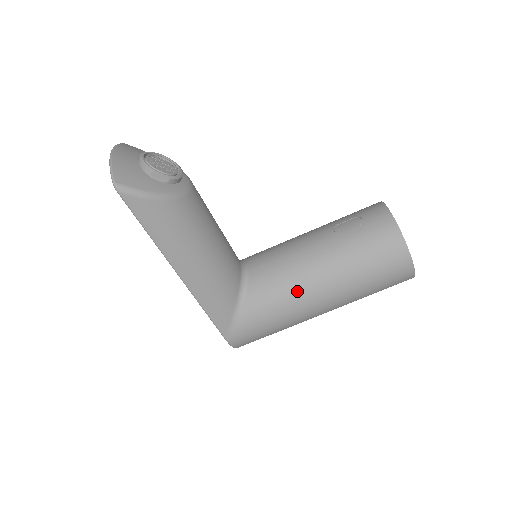
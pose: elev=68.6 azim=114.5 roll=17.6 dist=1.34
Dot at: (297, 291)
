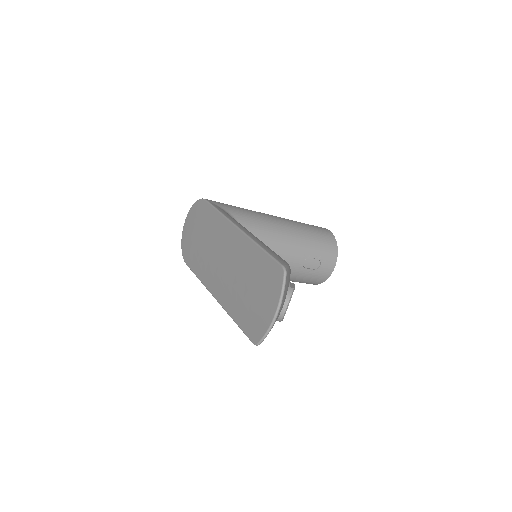
Dot at: occluded
